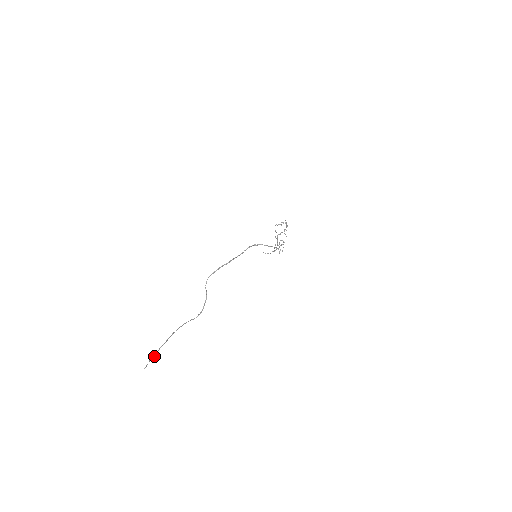
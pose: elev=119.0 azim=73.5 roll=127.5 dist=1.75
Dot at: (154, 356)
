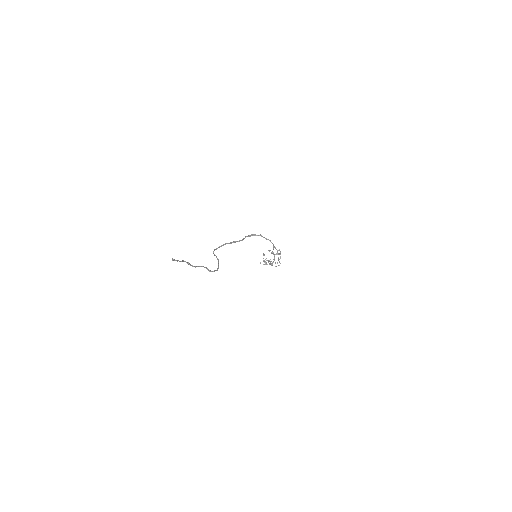
Dot at: (179, 261)
